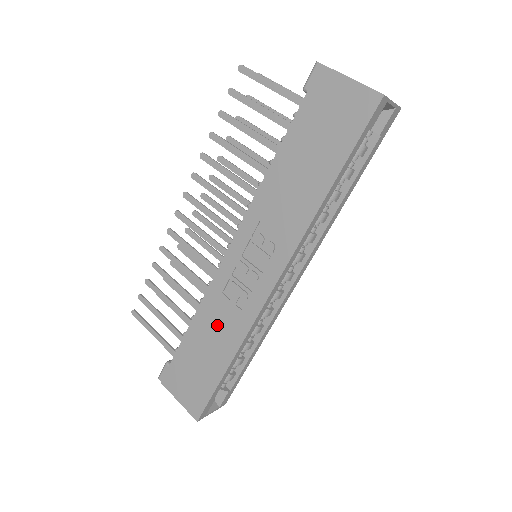
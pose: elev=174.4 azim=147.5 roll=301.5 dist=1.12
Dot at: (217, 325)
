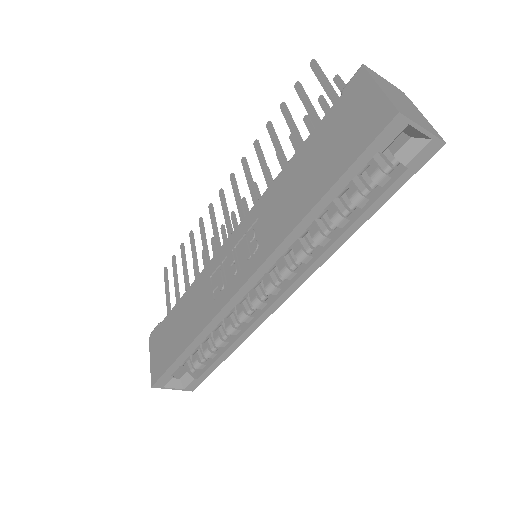
Dot at: (195, 305)
